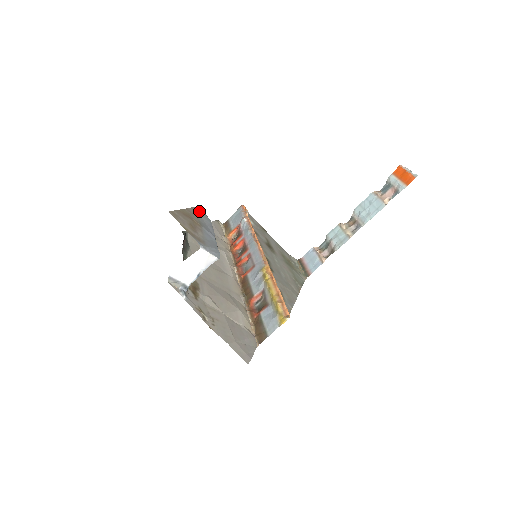
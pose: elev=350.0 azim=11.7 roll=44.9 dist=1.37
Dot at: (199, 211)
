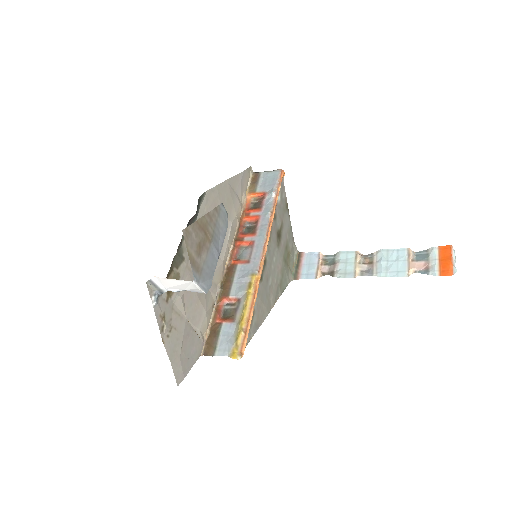
Dot at: (222, 211)
